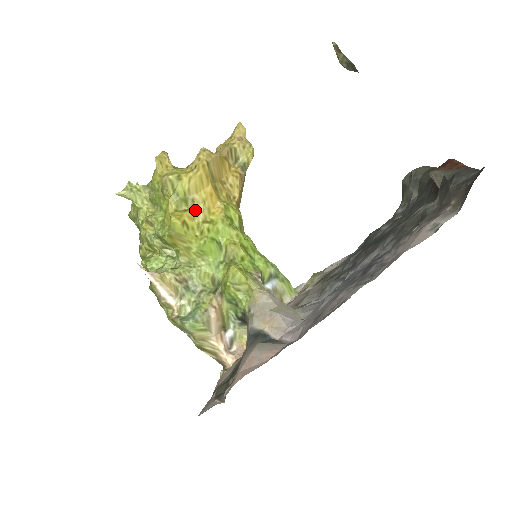
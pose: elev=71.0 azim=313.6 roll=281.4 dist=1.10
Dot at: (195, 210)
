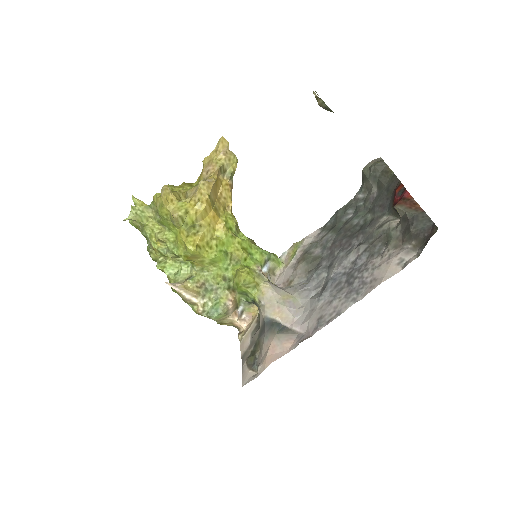
Dot at: (203, 232)
